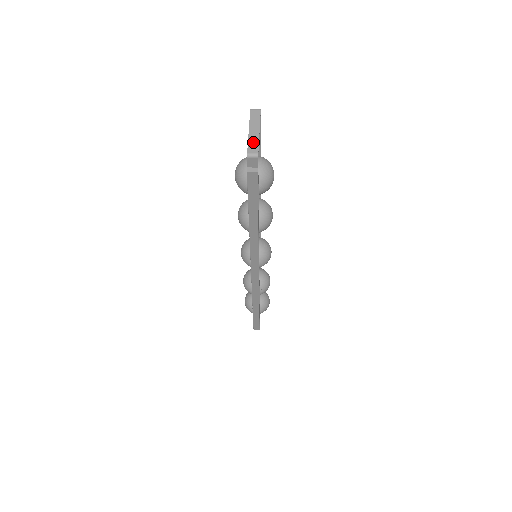
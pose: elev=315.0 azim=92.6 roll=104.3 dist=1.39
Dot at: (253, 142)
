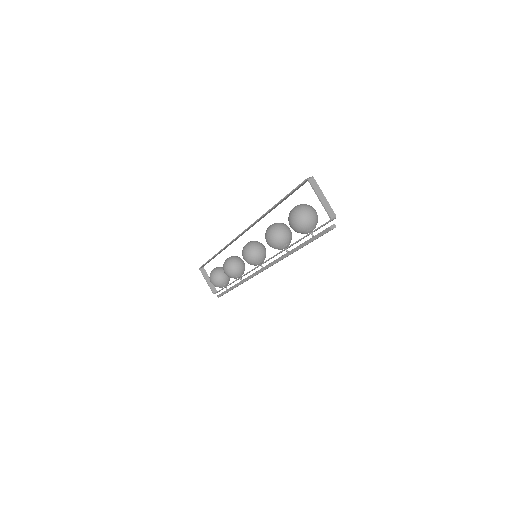
Dot at: (328, 208)
